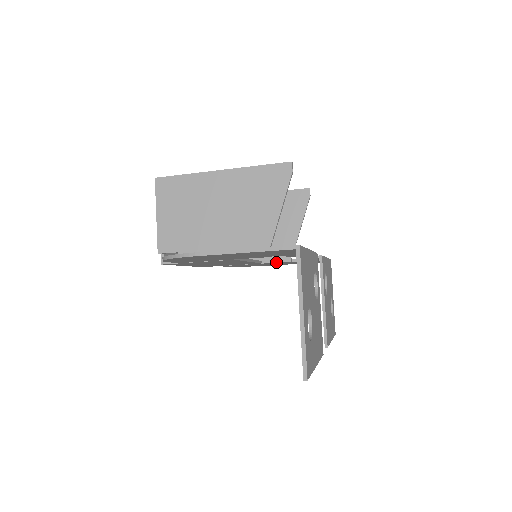
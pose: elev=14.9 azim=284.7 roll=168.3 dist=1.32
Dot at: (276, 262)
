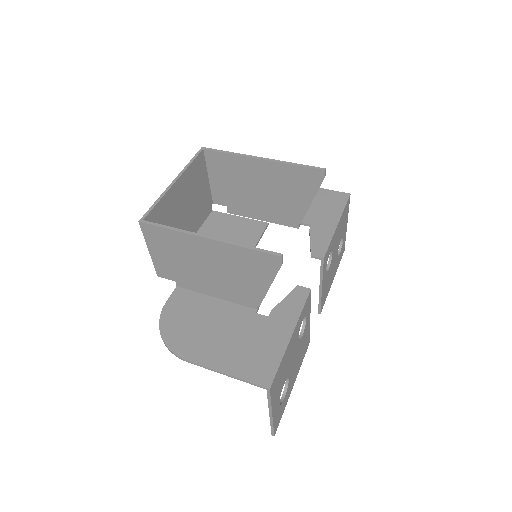
Dot at: occluded
